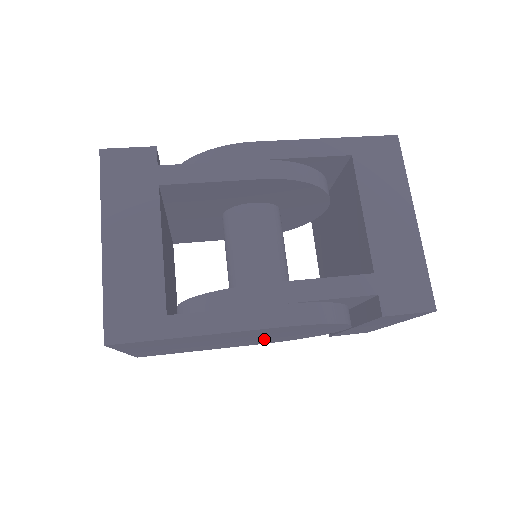
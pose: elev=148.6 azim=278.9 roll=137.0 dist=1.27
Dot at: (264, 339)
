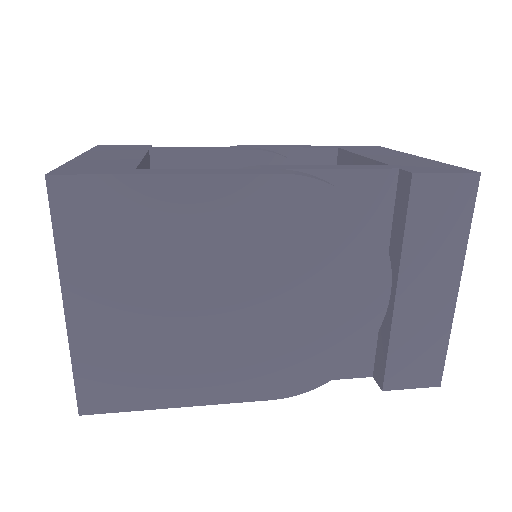
Dot at: (275, 325)
